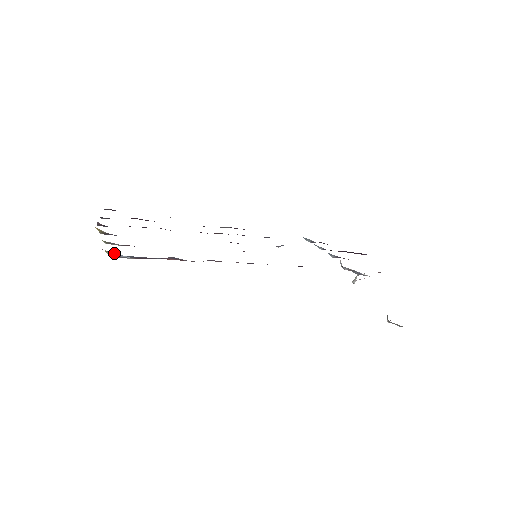
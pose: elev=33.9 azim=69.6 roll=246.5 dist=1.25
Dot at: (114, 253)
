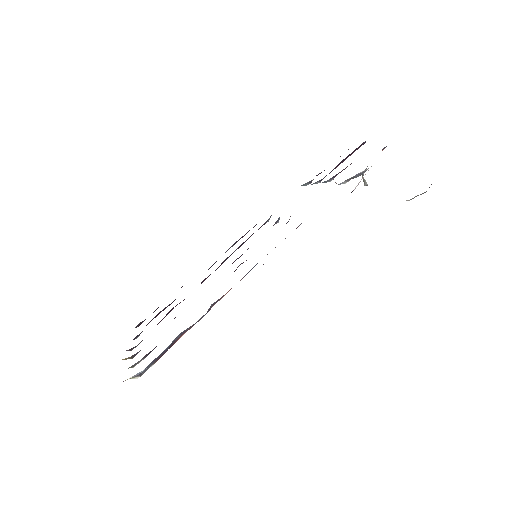
Dot at: (133, 376)
